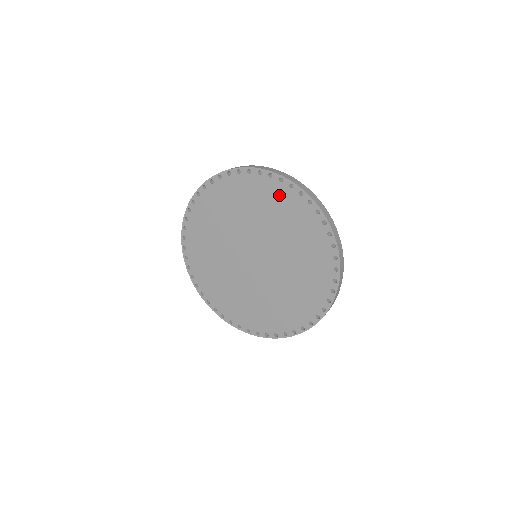
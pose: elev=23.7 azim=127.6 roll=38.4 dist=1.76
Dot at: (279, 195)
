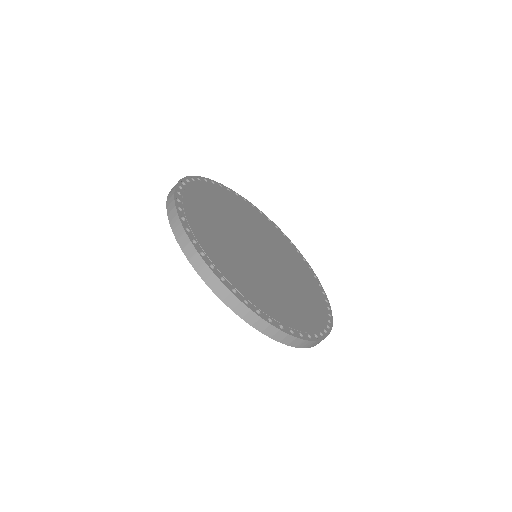
Dot at: occluded
